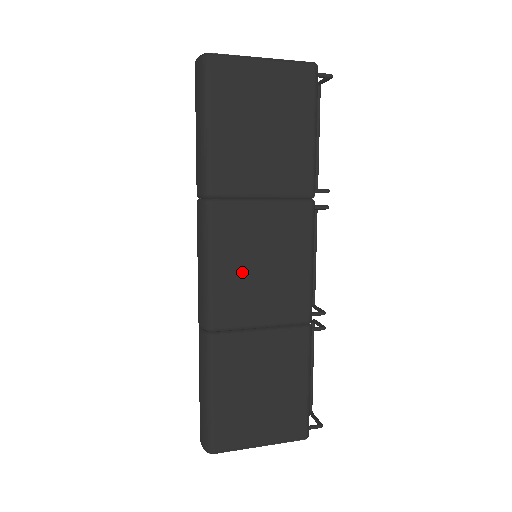
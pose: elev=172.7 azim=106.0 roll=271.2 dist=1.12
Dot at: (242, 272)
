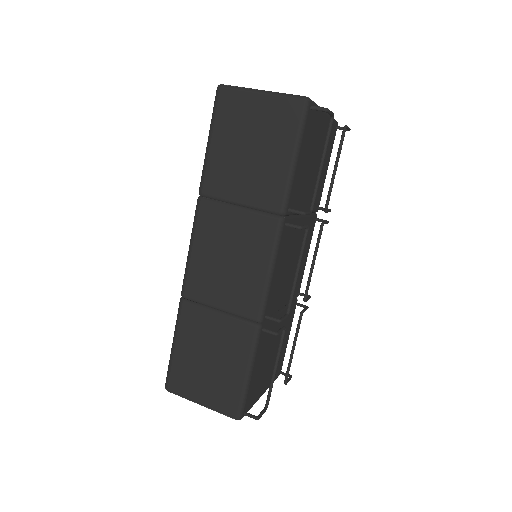
Dot at: (212, 260)
